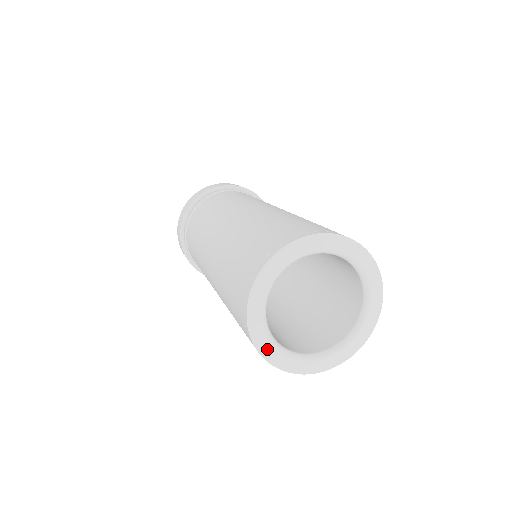
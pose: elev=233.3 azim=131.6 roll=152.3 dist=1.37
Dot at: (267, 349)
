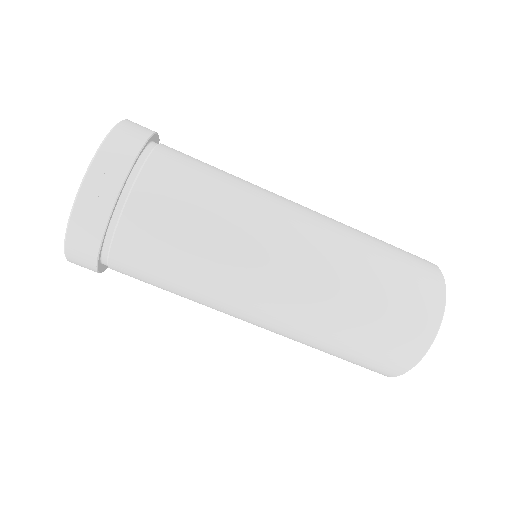
Dot at: occluded
